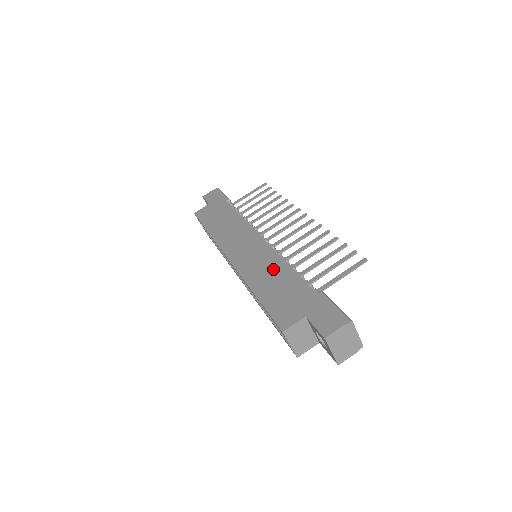
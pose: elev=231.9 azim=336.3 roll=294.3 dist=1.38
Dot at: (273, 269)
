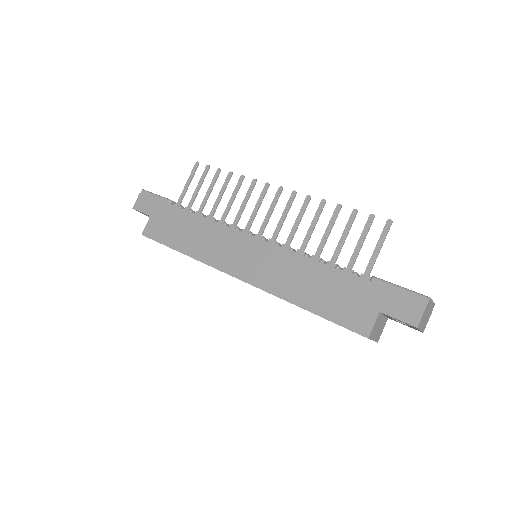
Dot at: (301, 272)
